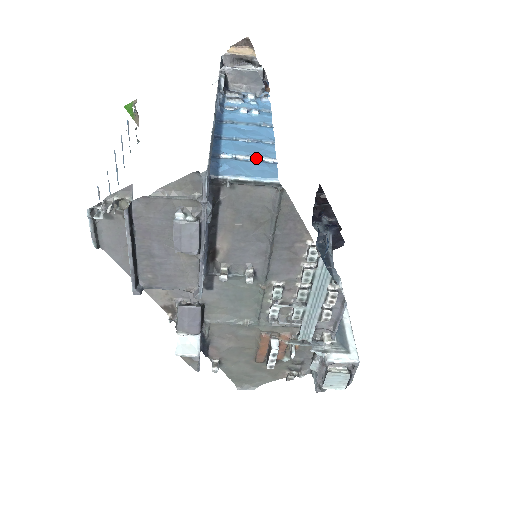
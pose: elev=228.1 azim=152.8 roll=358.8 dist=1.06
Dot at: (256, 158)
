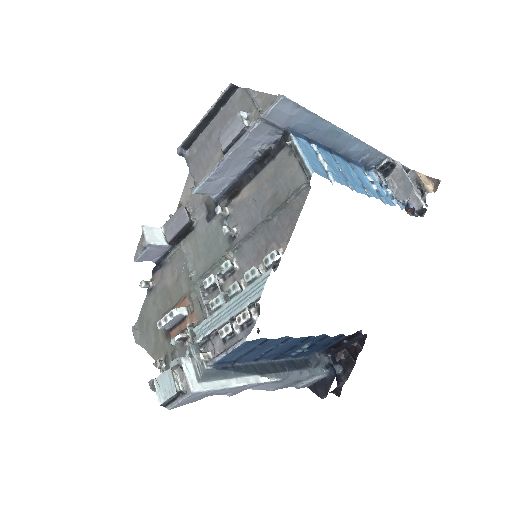
Dot at: (326, 167)
